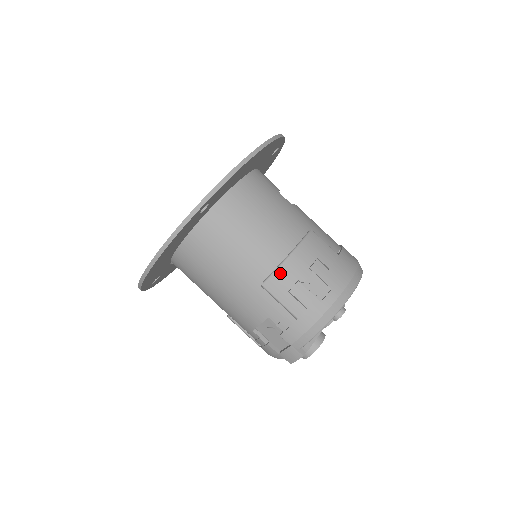
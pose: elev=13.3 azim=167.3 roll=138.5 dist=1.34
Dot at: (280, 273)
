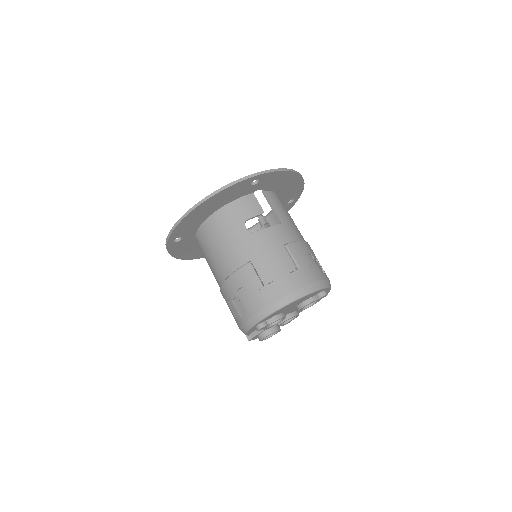
Dot at: (223, 288)
